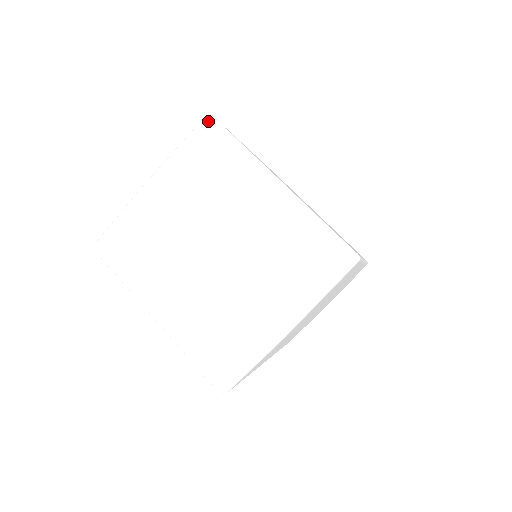
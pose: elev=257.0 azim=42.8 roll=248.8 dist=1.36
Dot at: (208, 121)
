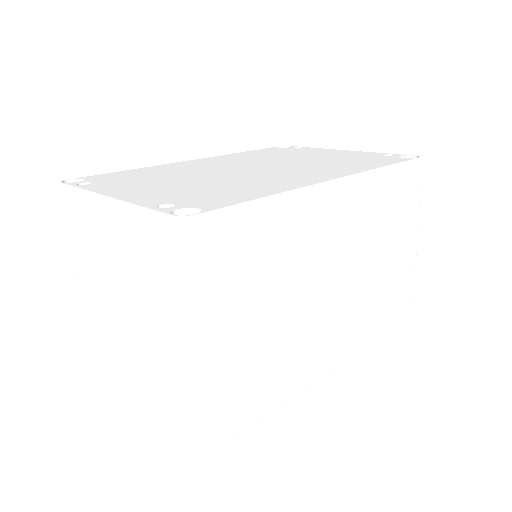
Dot at: (58, 190)
